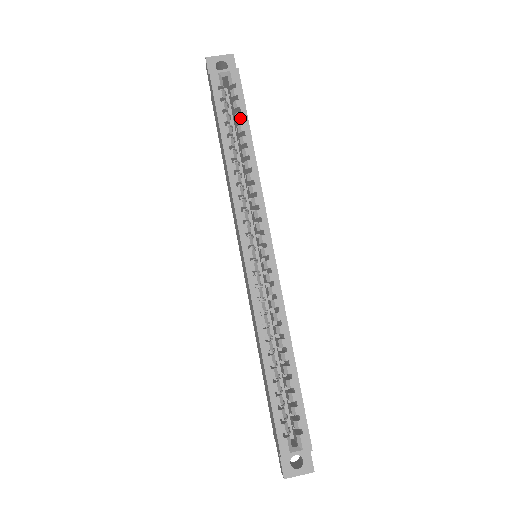
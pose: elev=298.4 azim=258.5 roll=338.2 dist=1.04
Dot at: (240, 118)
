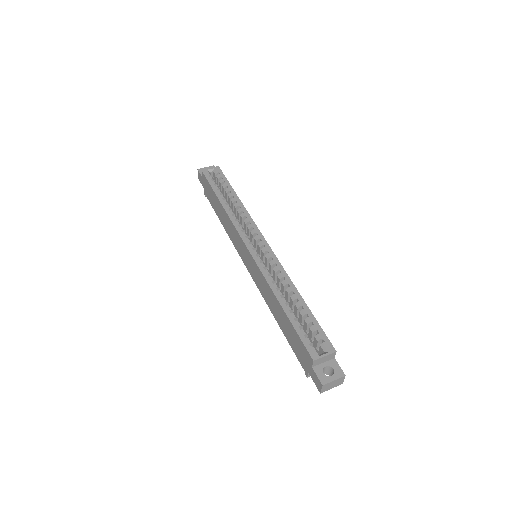
Dot at: (226, 186)
